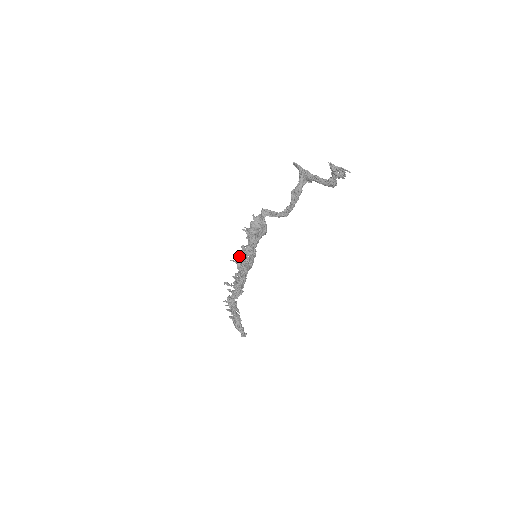
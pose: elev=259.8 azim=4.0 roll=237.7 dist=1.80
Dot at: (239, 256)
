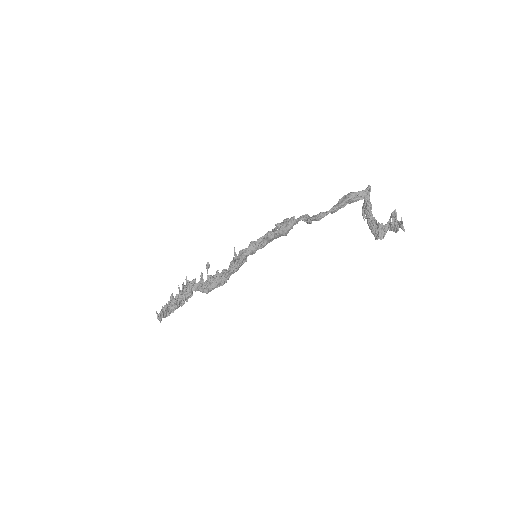
Dot at: occluded
